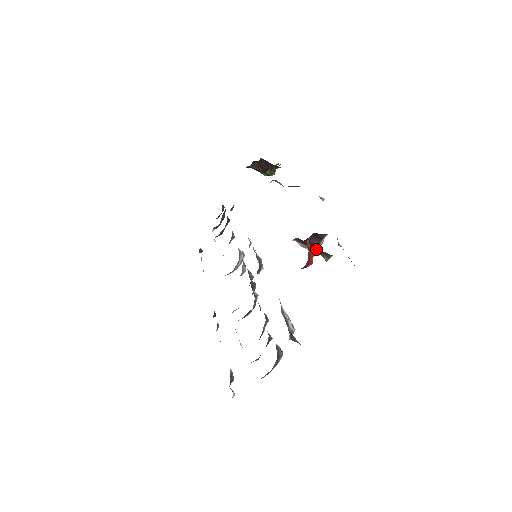
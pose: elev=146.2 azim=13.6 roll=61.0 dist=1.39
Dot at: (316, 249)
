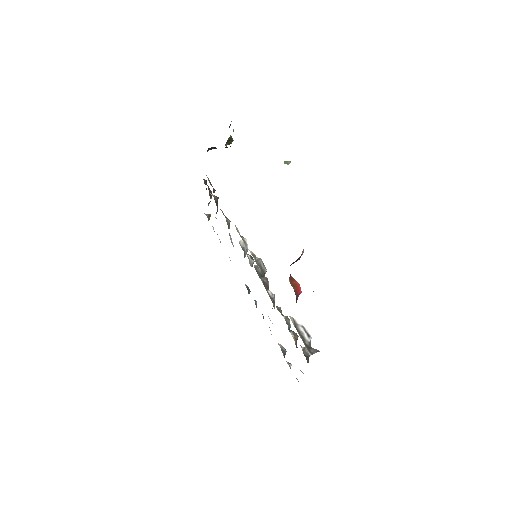
Dot at: occluded
